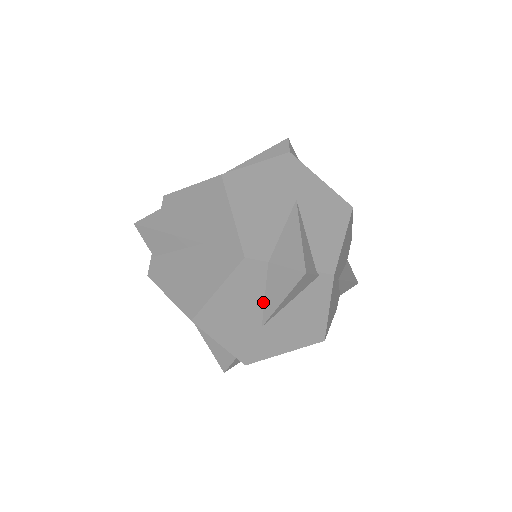
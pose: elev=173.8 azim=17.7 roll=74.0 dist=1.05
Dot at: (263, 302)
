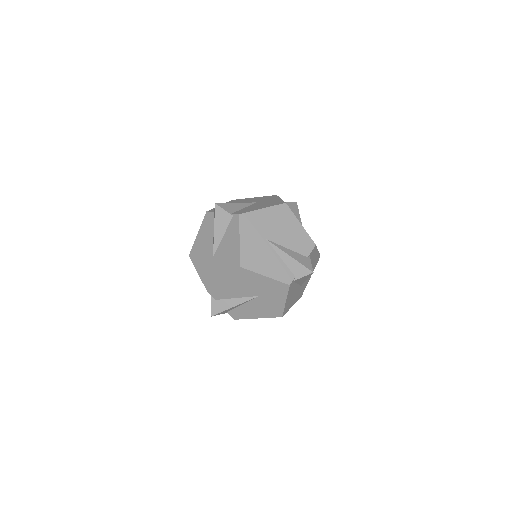
Dot at: (213, 239)
